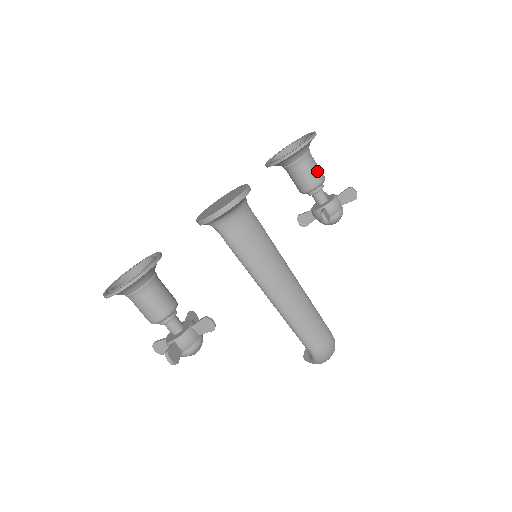
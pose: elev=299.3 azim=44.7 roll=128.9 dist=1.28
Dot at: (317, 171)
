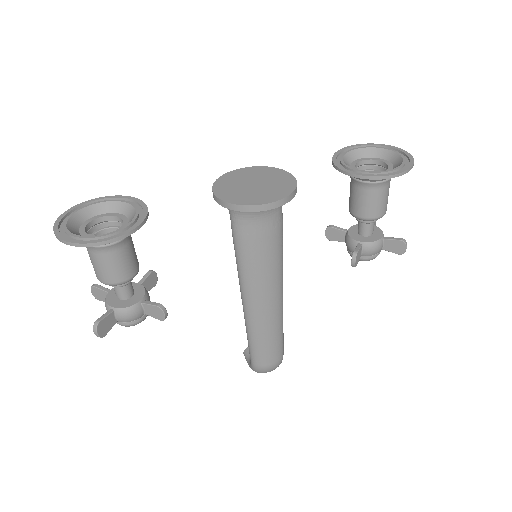
Dot at: (383, 204)
